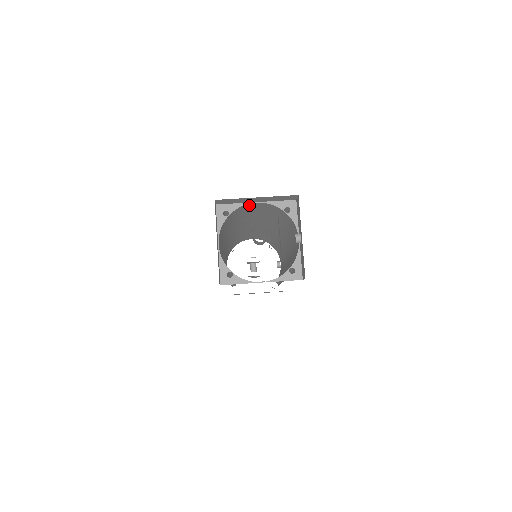
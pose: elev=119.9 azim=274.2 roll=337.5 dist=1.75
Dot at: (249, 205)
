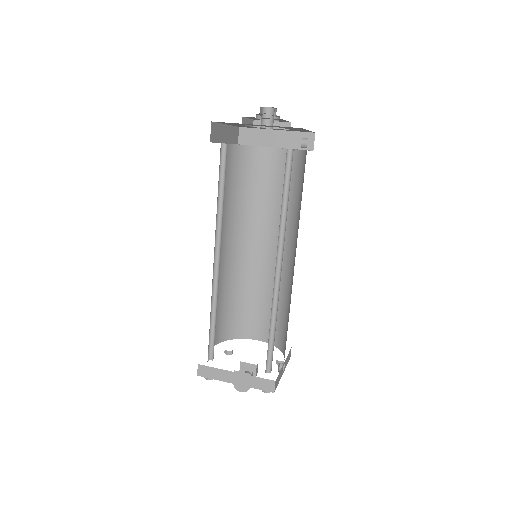
Dot at: (267, 154)
